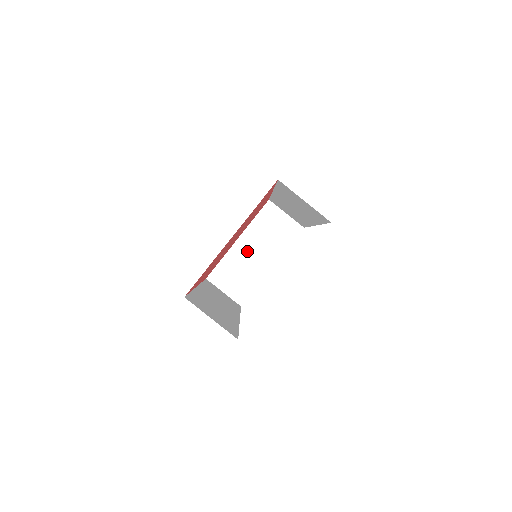
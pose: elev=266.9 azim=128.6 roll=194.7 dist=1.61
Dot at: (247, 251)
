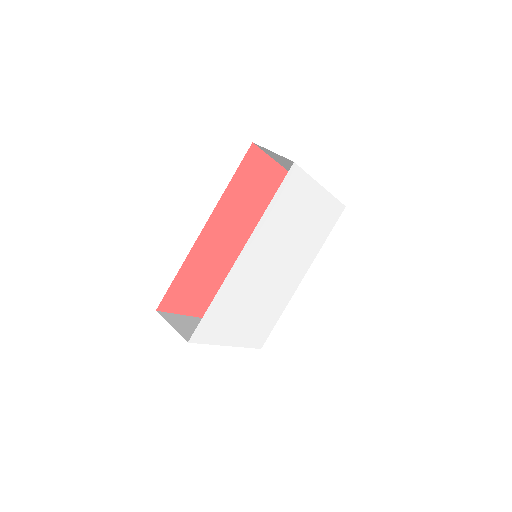
Dot at: occluded
